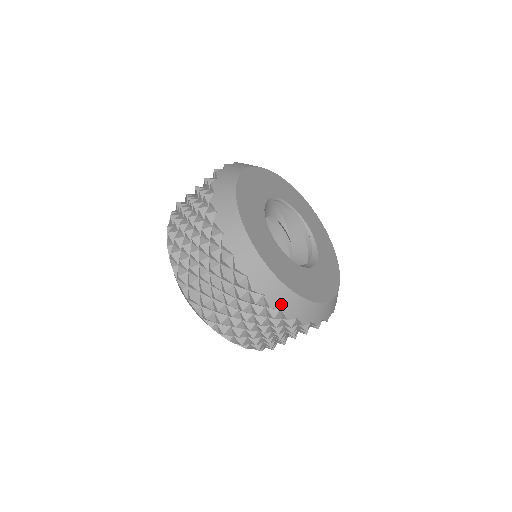
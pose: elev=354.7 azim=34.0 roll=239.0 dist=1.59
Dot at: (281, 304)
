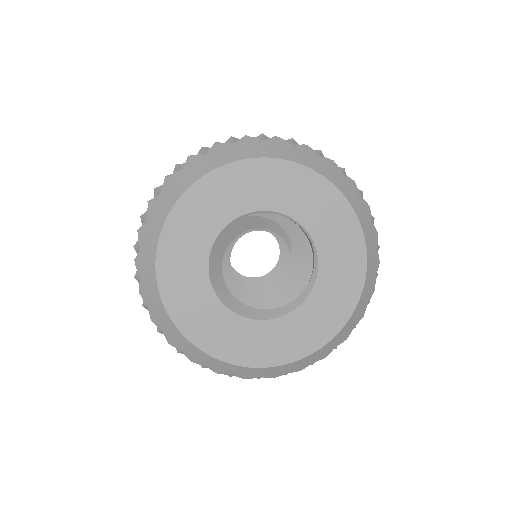
Dot at: (181, 347)
